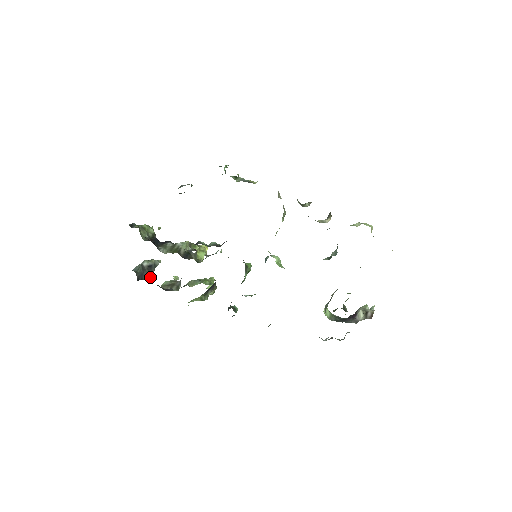
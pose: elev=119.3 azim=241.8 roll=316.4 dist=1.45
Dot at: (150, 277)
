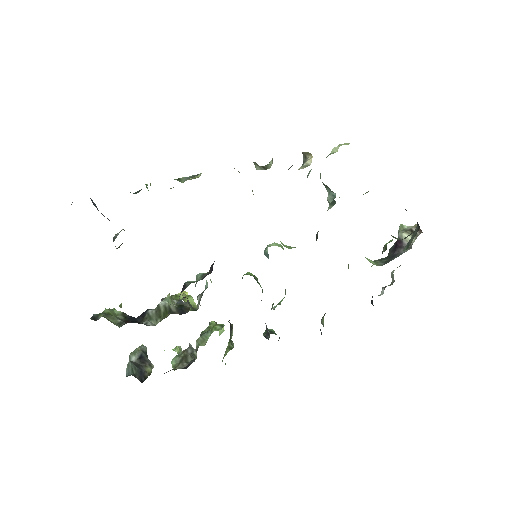
Dot at: (151, 369)
